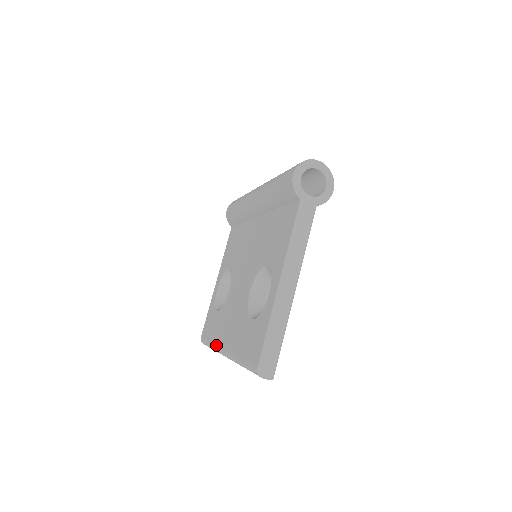
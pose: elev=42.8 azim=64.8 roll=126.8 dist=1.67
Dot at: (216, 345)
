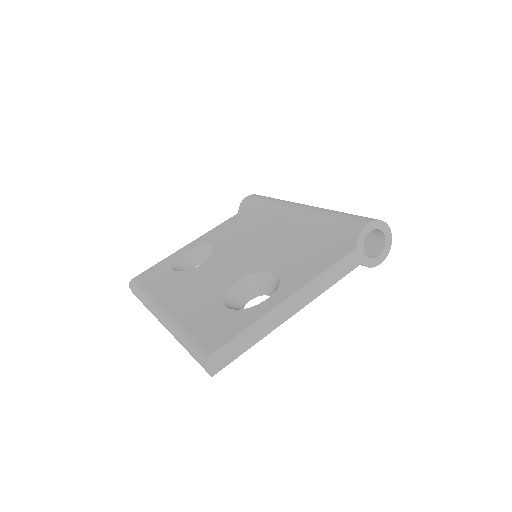
Dot at: (154, 299)
